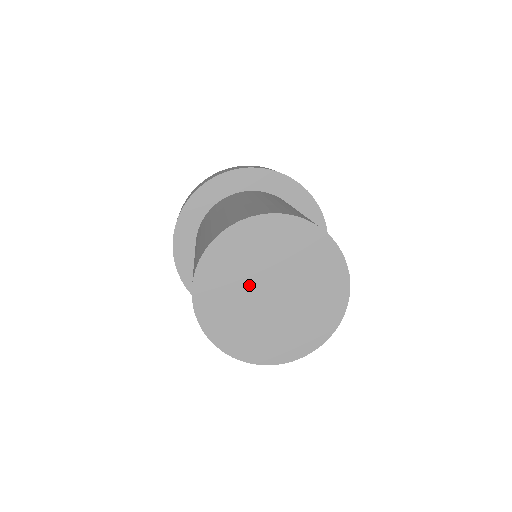
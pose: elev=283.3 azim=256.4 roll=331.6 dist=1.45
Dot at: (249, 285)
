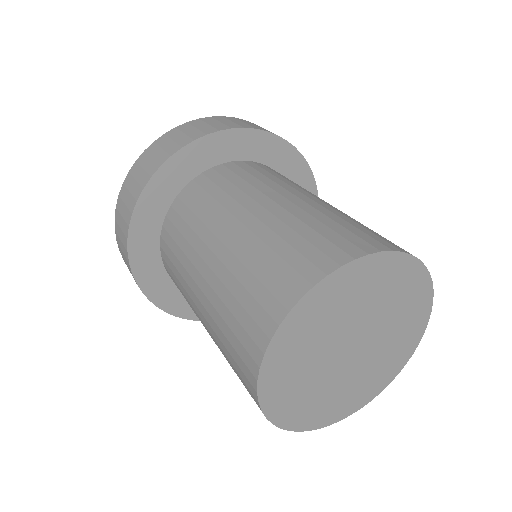
Dot at: (324, 364)
